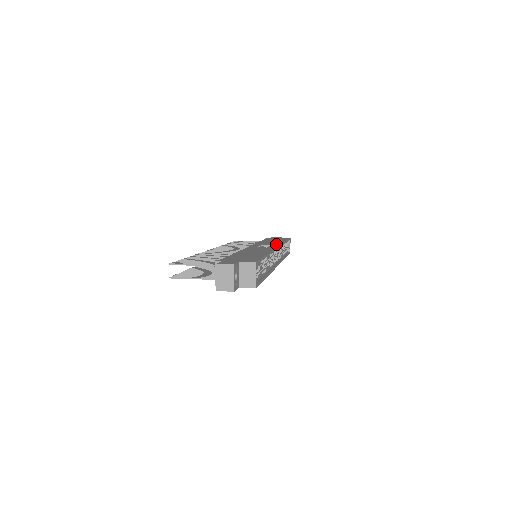
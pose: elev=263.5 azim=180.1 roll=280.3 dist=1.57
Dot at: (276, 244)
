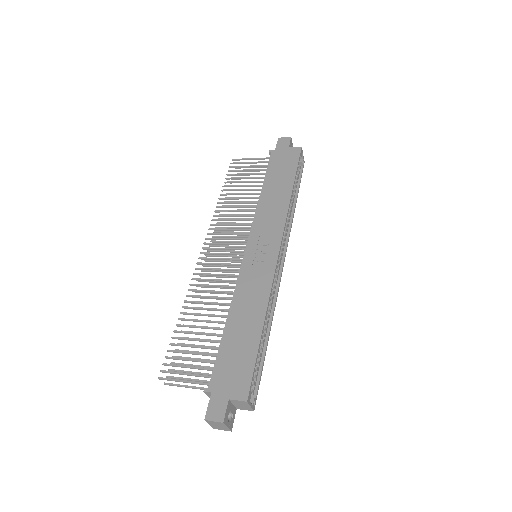
Dot at: (279, 224)
